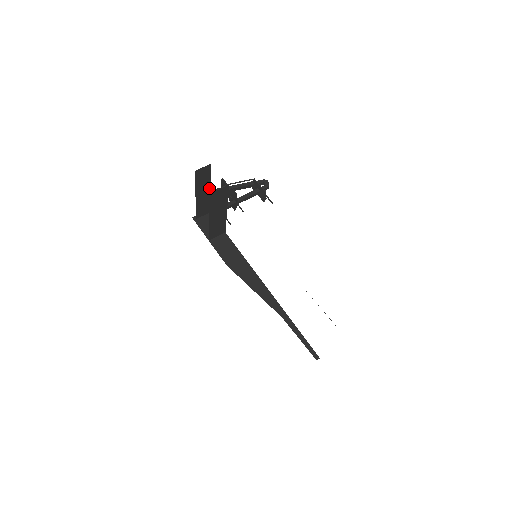
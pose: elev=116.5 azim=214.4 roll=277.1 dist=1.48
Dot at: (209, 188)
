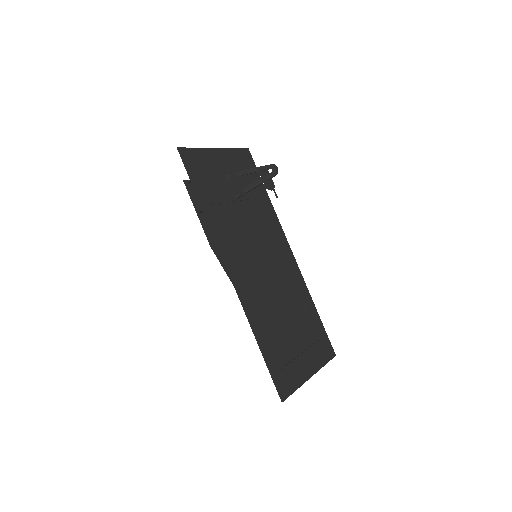
Dot at: (222, 174)
